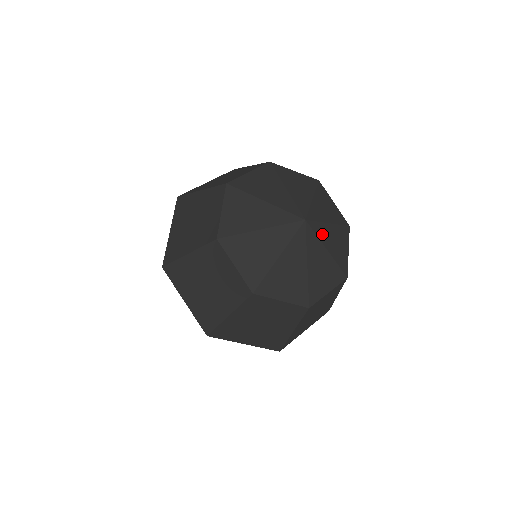
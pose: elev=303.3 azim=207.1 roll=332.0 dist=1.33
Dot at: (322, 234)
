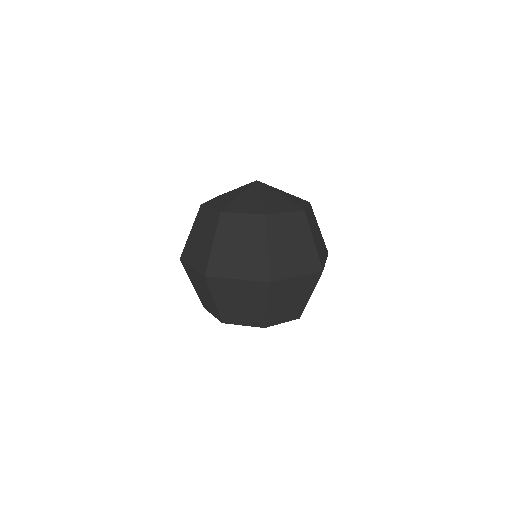
Dot at: (265, 192)
